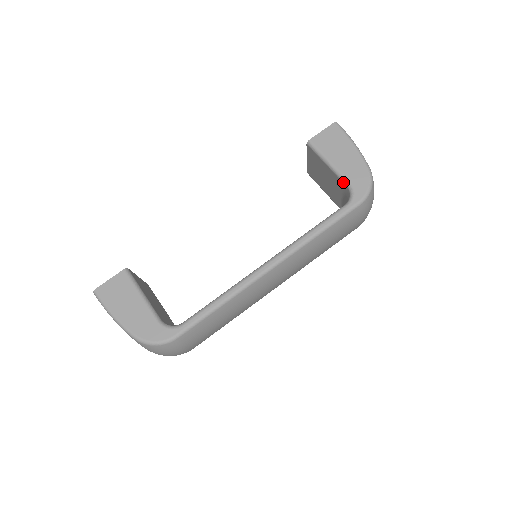
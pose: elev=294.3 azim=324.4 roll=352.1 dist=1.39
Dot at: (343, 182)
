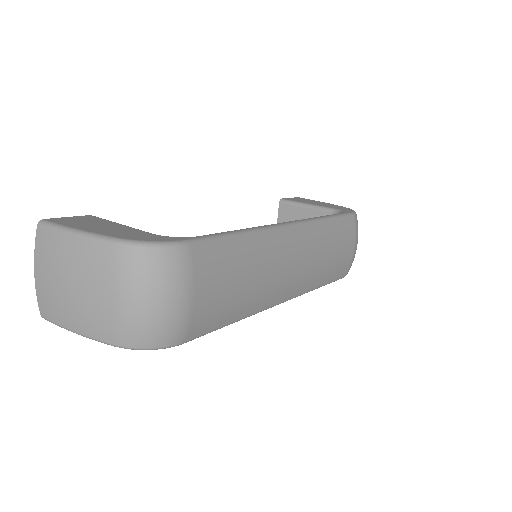
Dot at: (327, 211)
